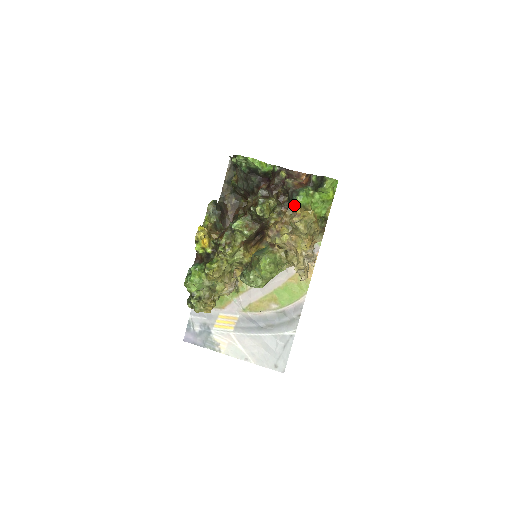
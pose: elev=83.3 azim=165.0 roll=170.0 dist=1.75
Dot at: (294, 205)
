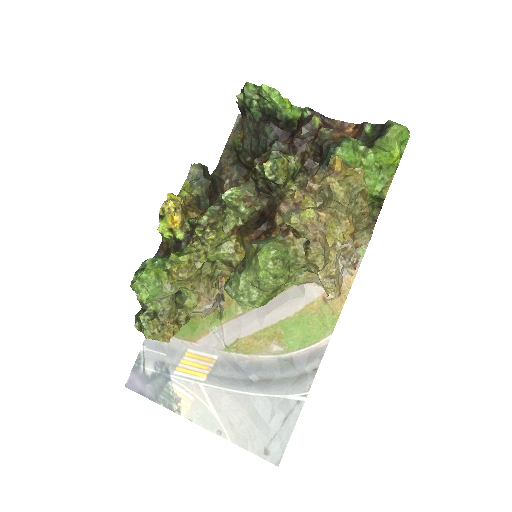
Dot at: (331, 158)
